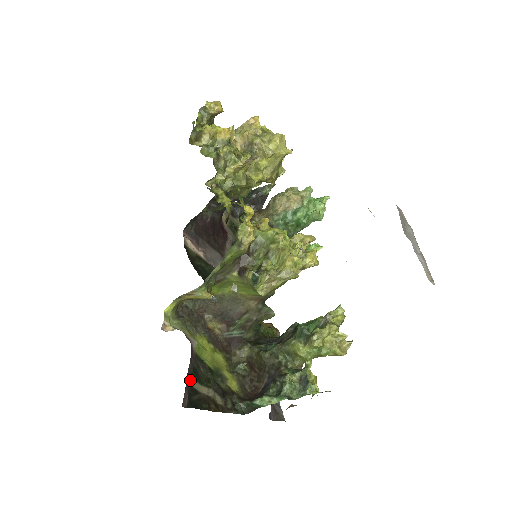
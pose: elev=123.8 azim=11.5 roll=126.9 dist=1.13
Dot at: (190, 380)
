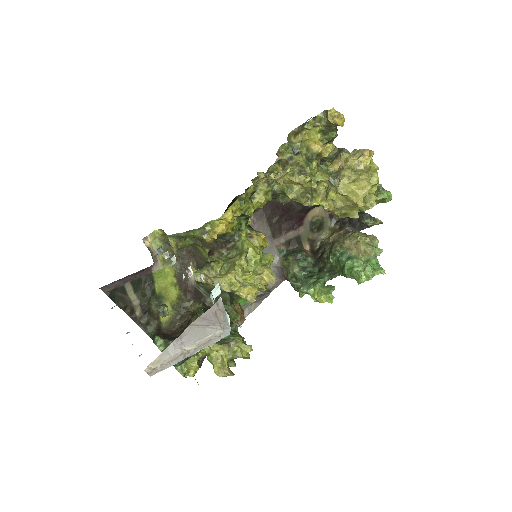
Dot at: (127, 282)
